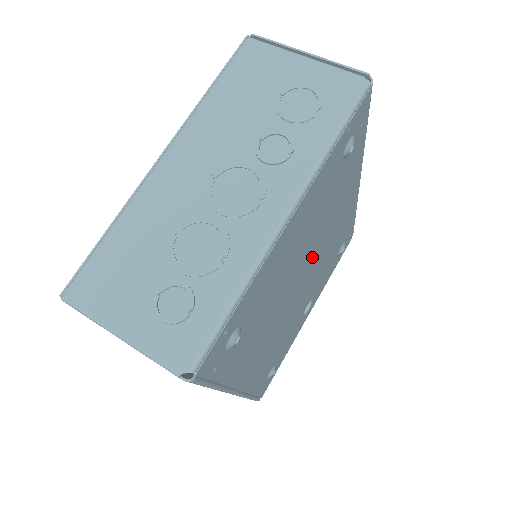
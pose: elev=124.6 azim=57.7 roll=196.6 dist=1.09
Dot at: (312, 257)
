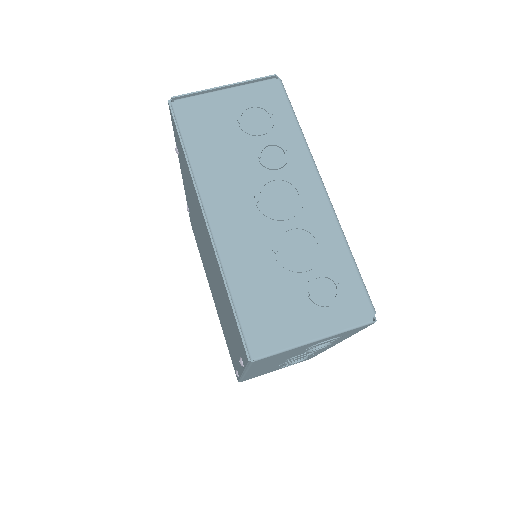
Dot at: occluded
